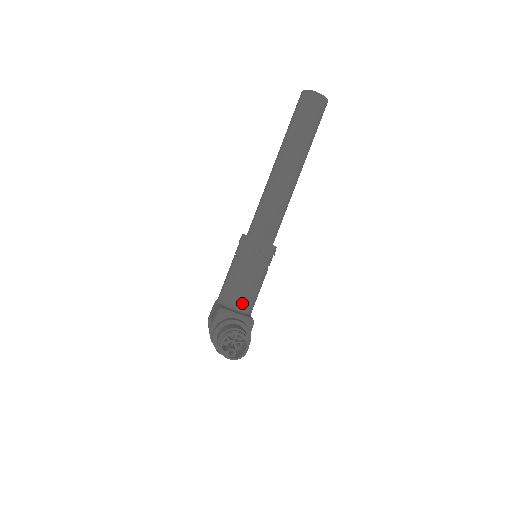
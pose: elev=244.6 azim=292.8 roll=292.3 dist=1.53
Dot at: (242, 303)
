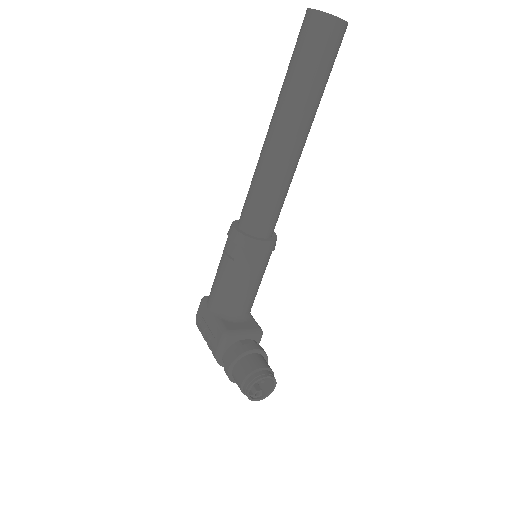
Dot at: (244, 310)
